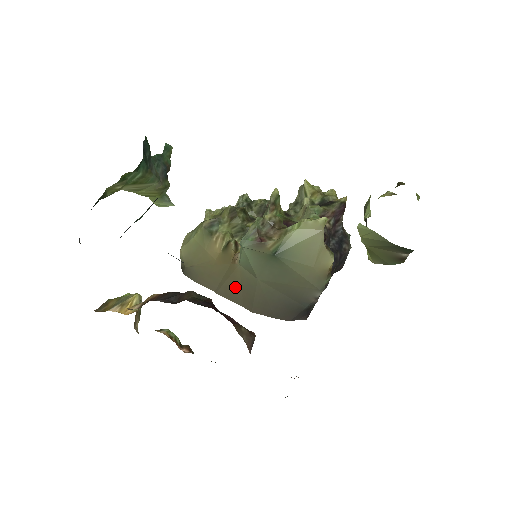
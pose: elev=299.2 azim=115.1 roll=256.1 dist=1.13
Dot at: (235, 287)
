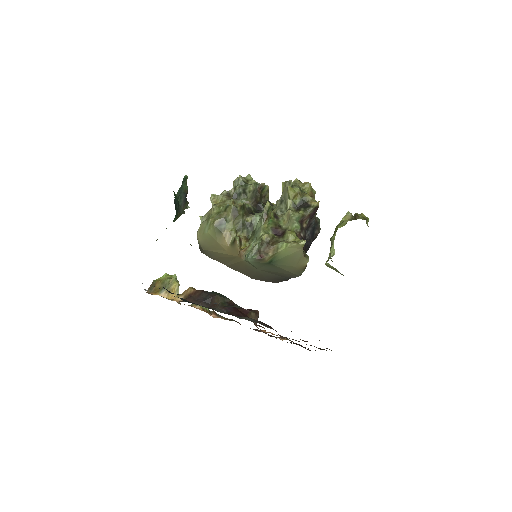
Dot at: (241, 267)
